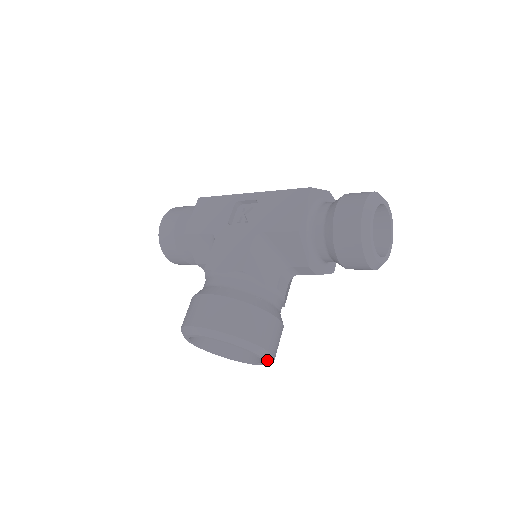
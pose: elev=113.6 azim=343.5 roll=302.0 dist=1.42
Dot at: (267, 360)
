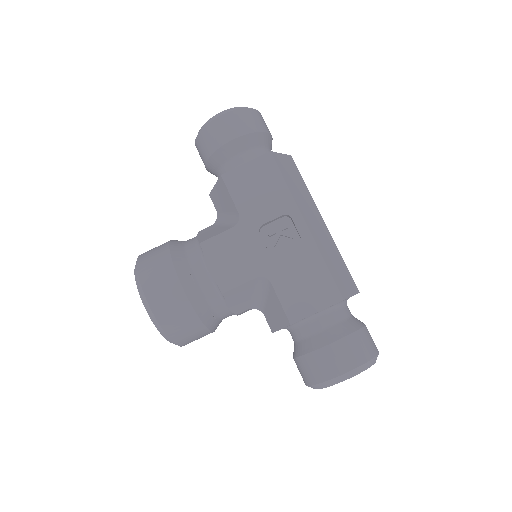
Dot at: occluded
